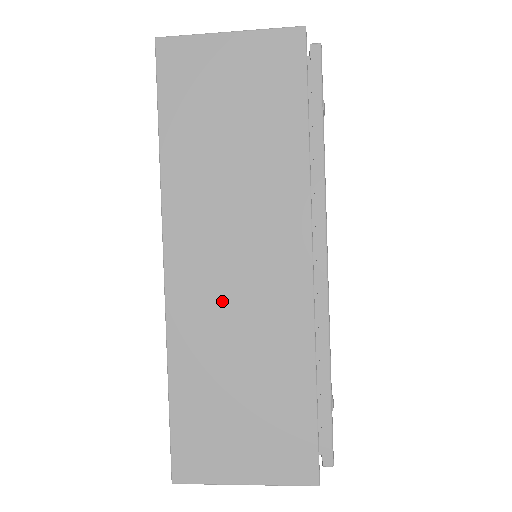
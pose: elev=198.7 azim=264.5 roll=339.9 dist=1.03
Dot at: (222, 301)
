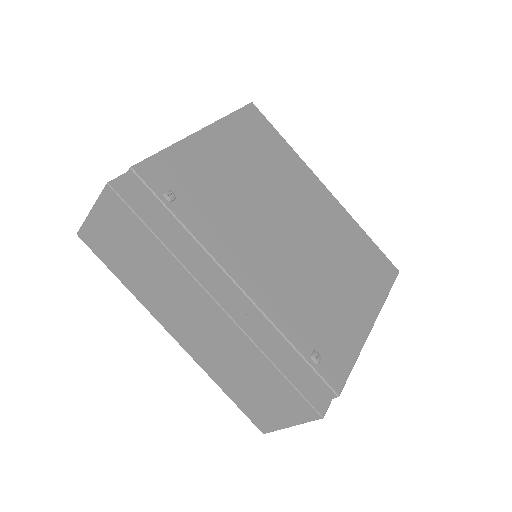
Dot at: (205, 344)
